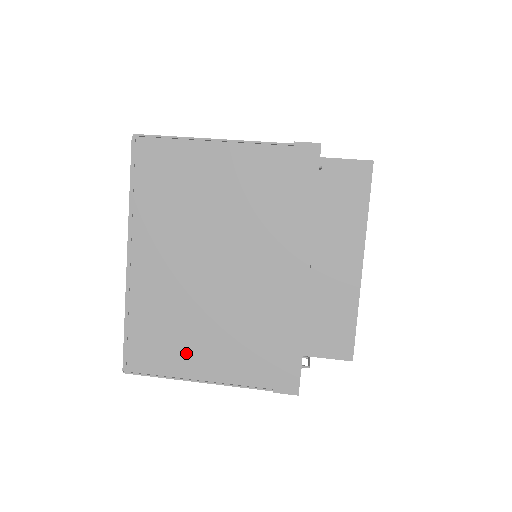
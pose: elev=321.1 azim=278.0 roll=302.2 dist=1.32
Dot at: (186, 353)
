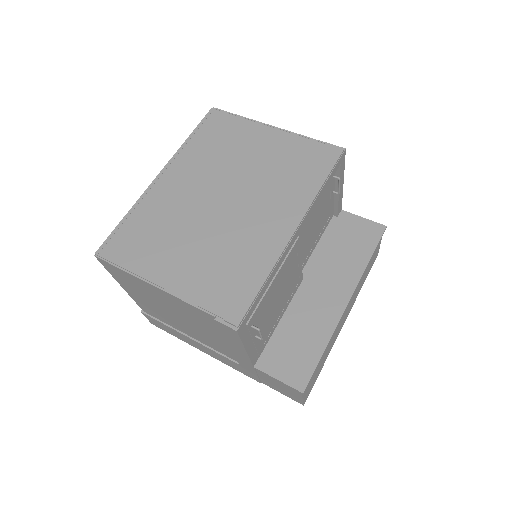
Dot at: (157, 257)
